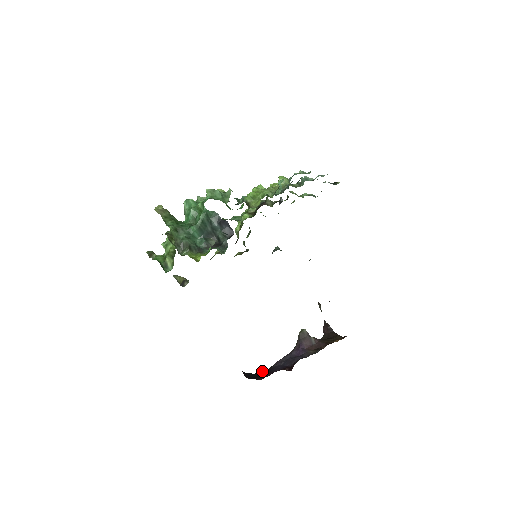
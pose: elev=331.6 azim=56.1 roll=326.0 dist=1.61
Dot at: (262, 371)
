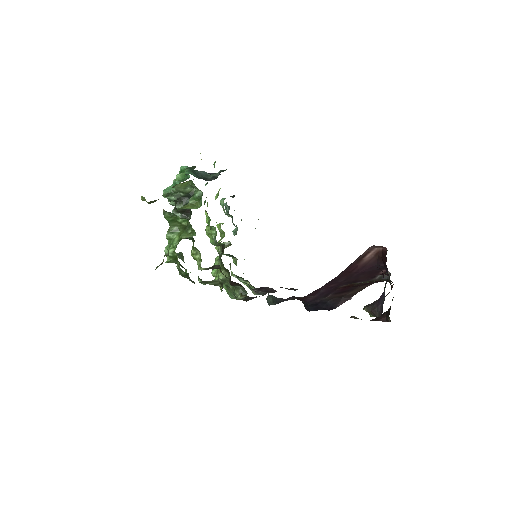
Dot at: occluded
